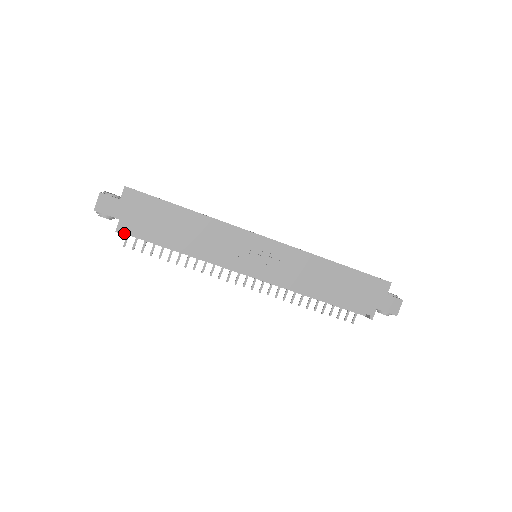
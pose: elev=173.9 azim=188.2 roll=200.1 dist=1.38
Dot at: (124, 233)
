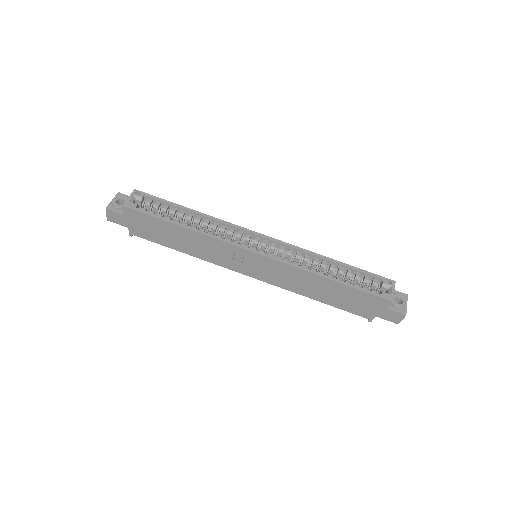
Dot at: occluded
